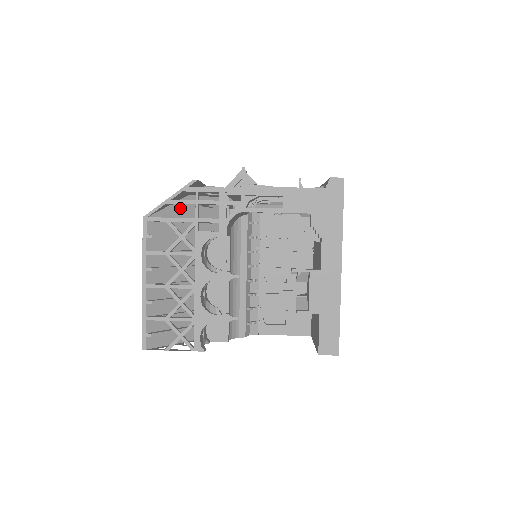
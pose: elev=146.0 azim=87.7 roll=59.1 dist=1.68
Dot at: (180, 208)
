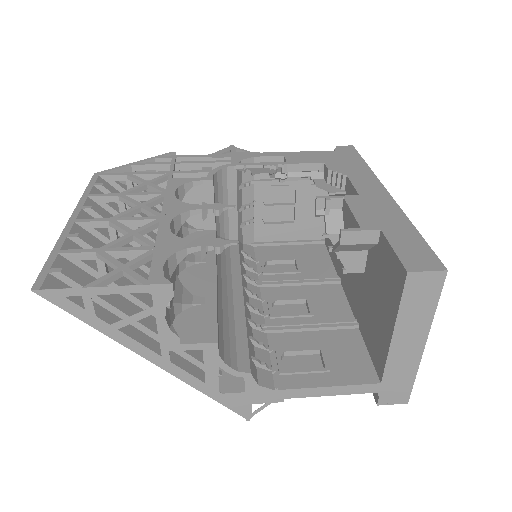
Dot at: occluded
